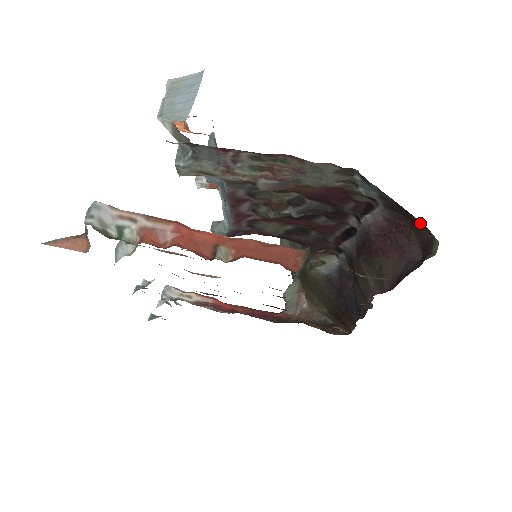
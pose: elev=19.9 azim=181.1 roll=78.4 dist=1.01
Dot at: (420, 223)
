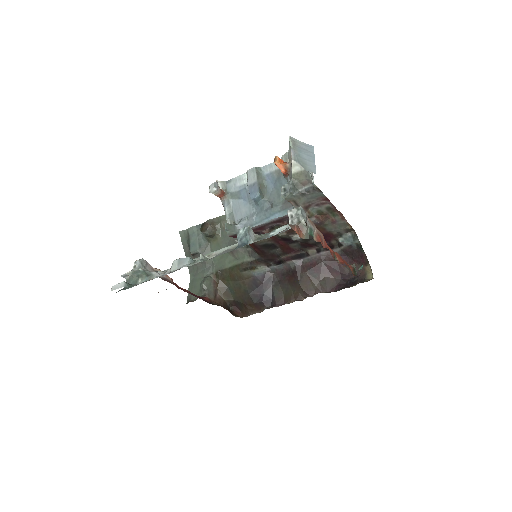
Dot at: (361, 263)
